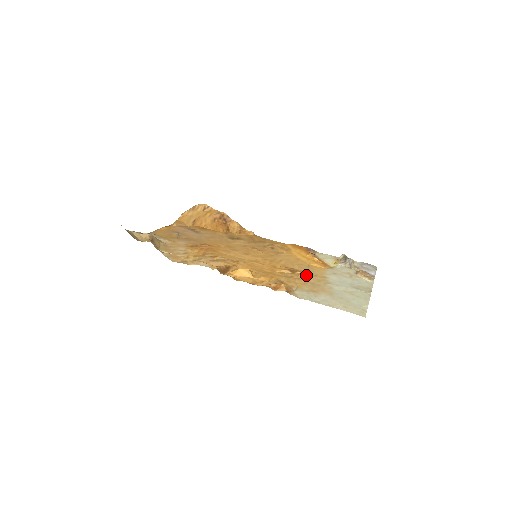
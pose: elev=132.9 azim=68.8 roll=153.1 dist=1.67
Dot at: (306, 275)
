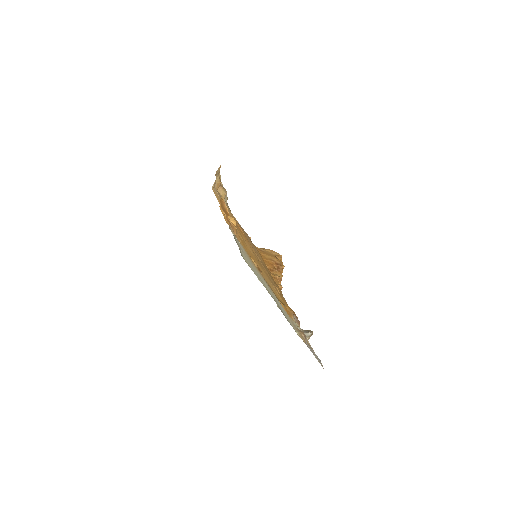
Dot at: occluded
